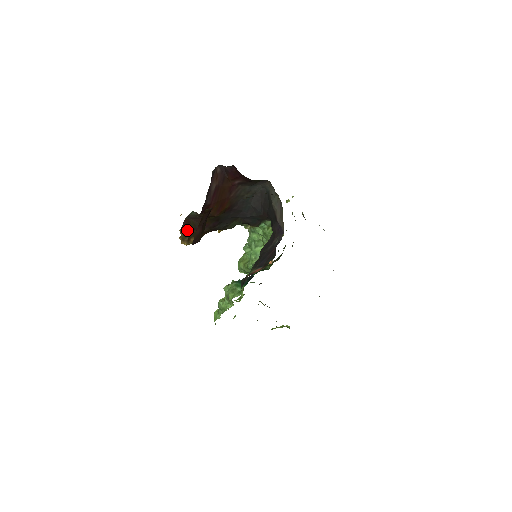
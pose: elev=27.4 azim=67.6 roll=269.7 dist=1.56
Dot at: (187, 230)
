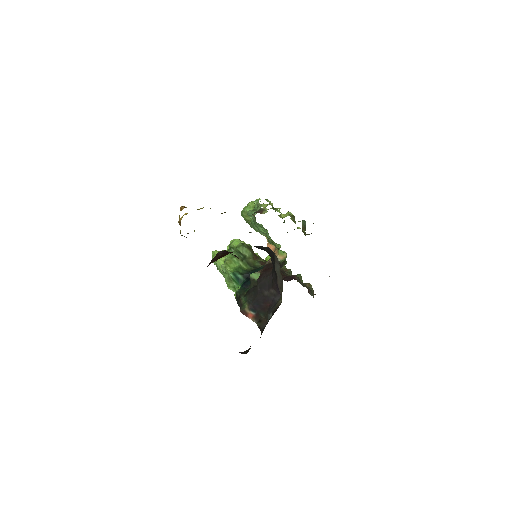
Dot at: (186, 237)
